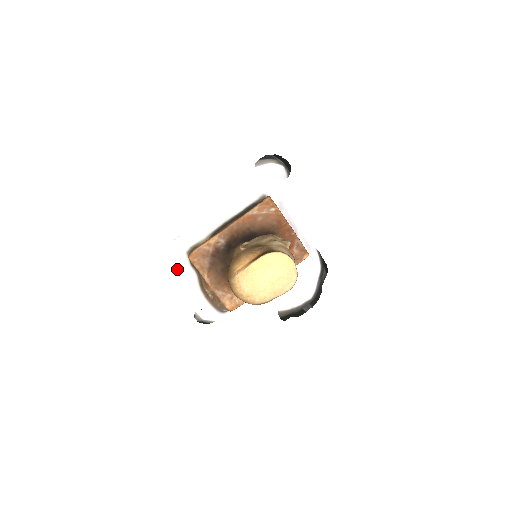
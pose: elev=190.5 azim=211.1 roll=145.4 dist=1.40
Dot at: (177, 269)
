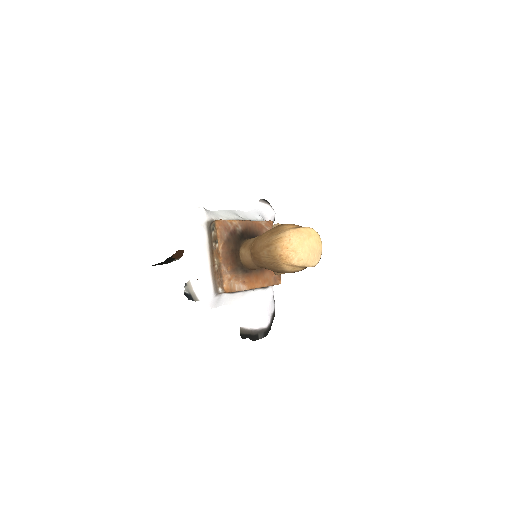
Dot at: (191, 232)
